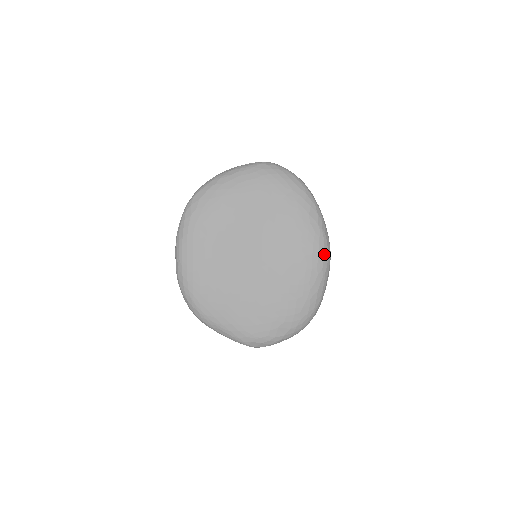
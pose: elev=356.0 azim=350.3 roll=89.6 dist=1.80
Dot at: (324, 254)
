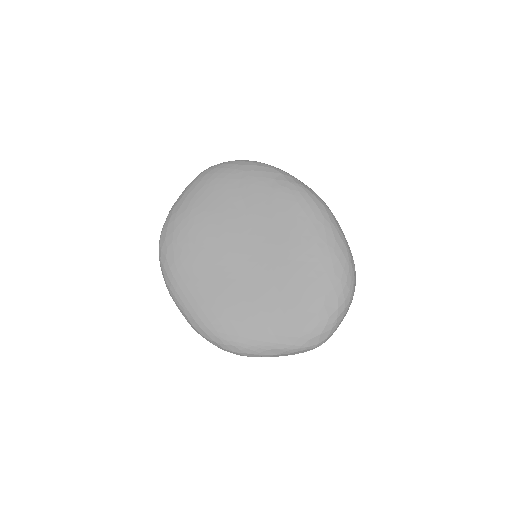
Dot at: (315, 203)
